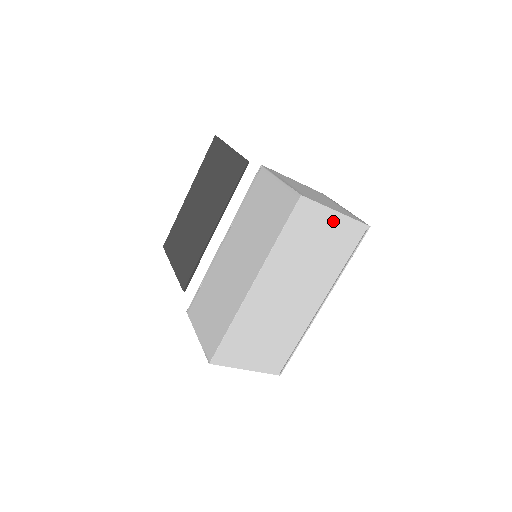
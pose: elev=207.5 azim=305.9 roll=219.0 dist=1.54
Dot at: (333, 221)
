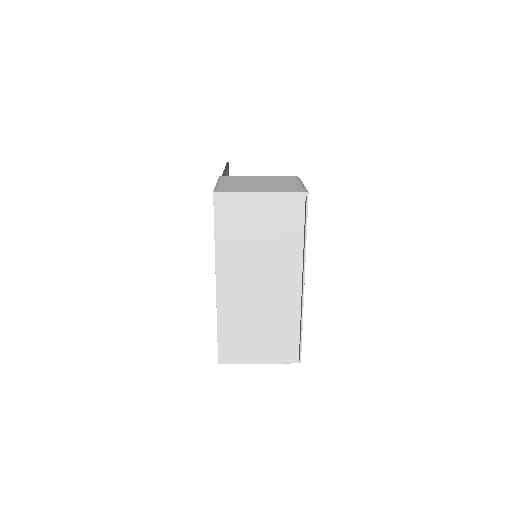
Dot at: (262, 202)
